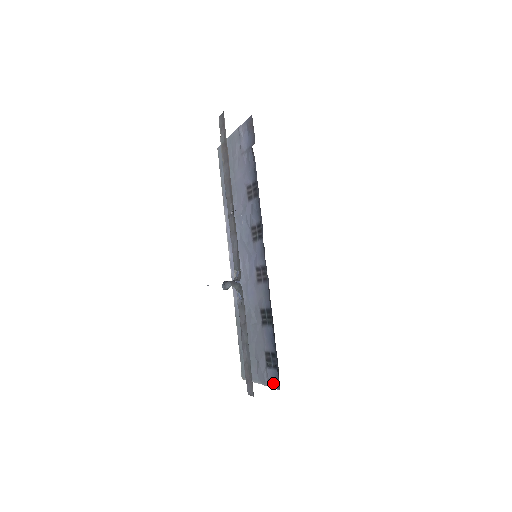
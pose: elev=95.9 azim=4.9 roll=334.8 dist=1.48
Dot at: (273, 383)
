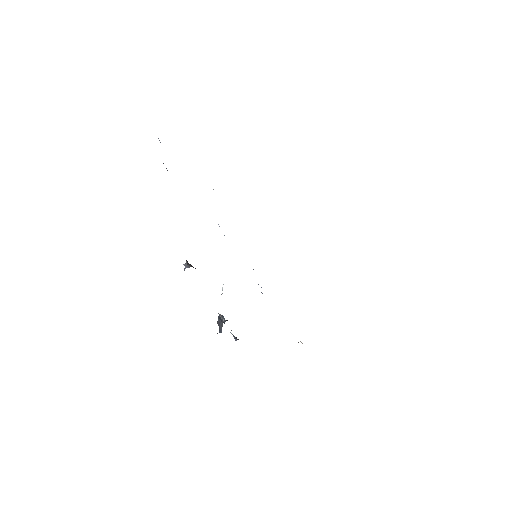
Dot at: occluded
